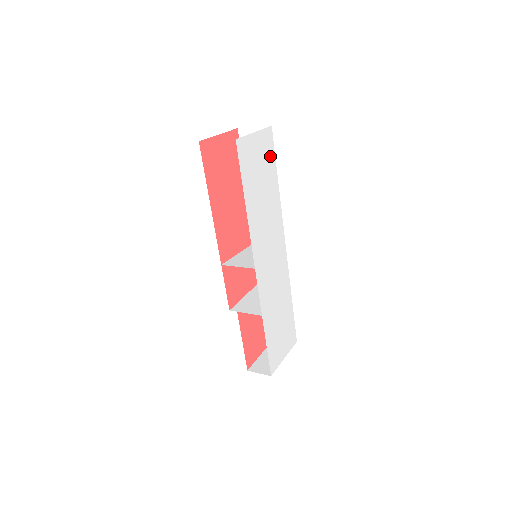
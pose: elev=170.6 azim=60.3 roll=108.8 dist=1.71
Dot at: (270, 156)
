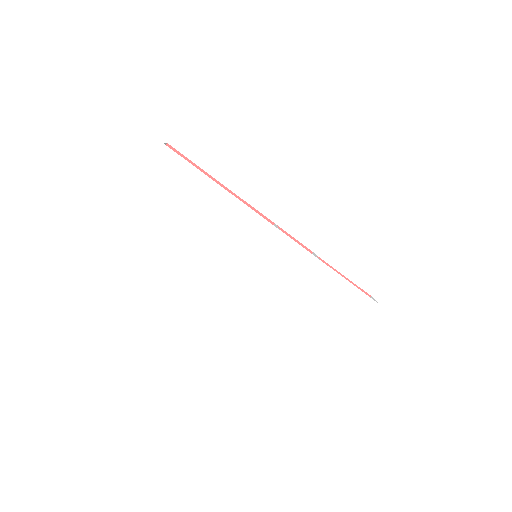
Dot at: (184, 173)
